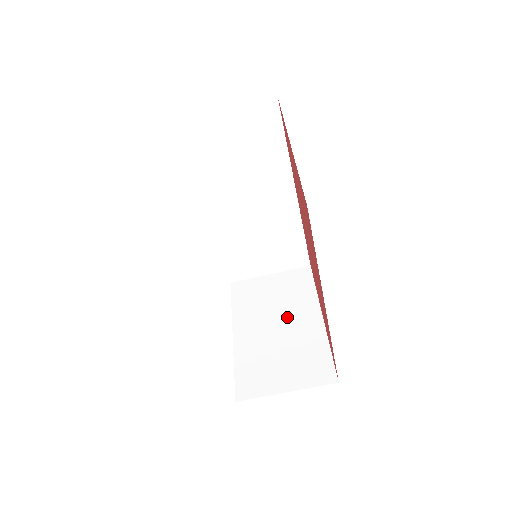
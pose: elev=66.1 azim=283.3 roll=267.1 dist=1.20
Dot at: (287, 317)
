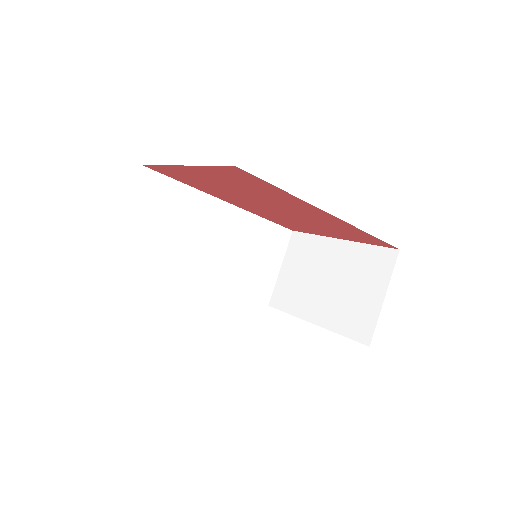
Dot at: (323, 269)
